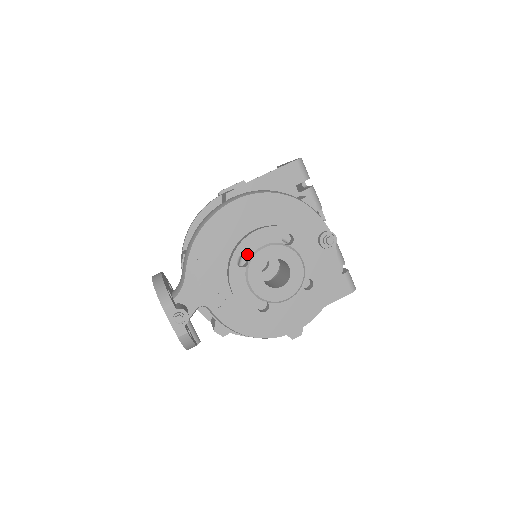
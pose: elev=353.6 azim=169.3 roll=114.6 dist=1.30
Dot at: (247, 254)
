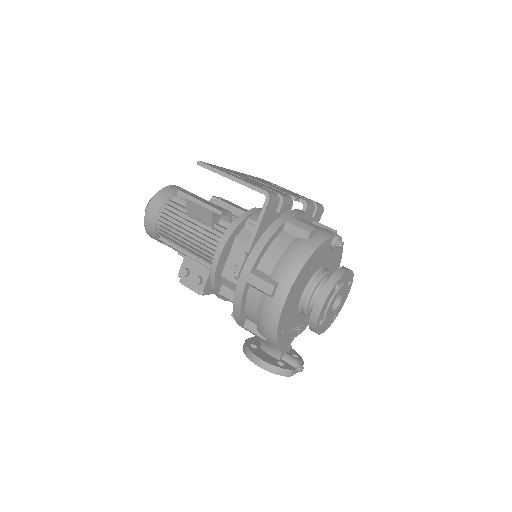
Dot at: (322, 318)
